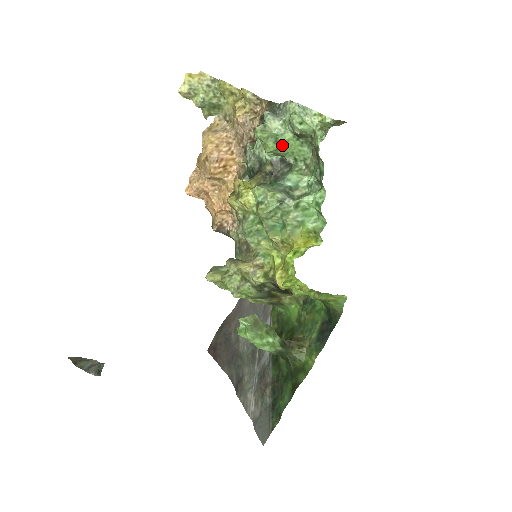
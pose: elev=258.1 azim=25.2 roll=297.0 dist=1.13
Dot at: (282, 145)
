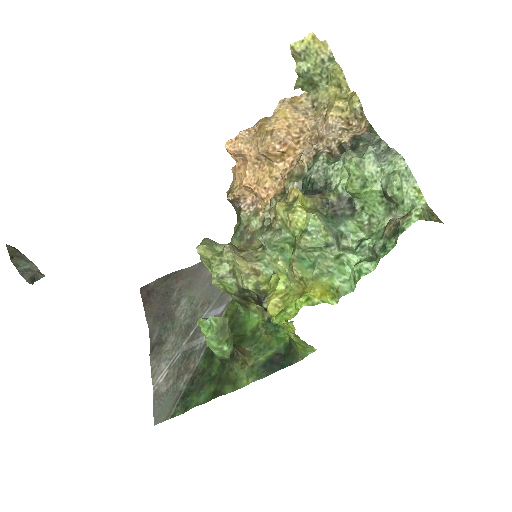
Dot at: (364, 192)
